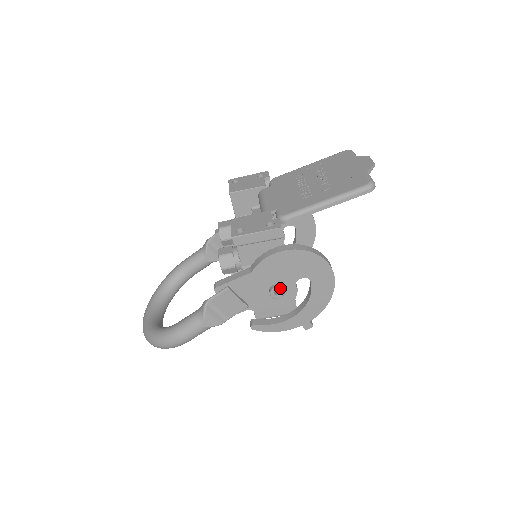
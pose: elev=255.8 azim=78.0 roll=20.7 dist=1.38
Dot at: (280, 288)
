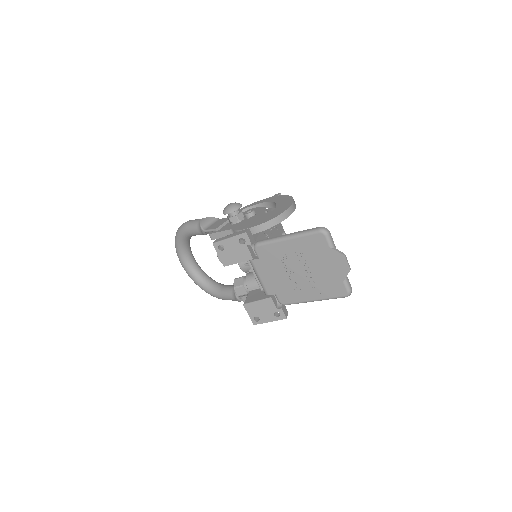
Dot at: occluded
